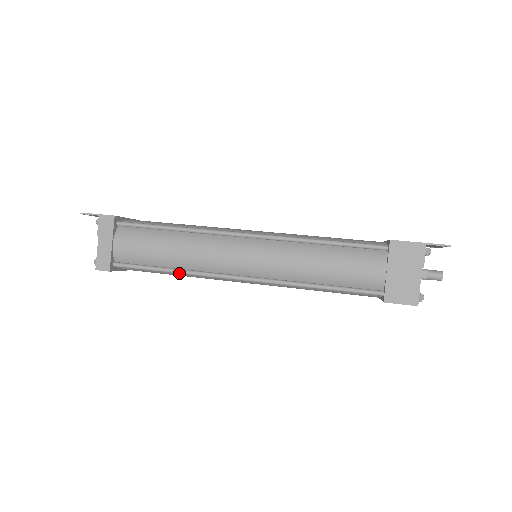
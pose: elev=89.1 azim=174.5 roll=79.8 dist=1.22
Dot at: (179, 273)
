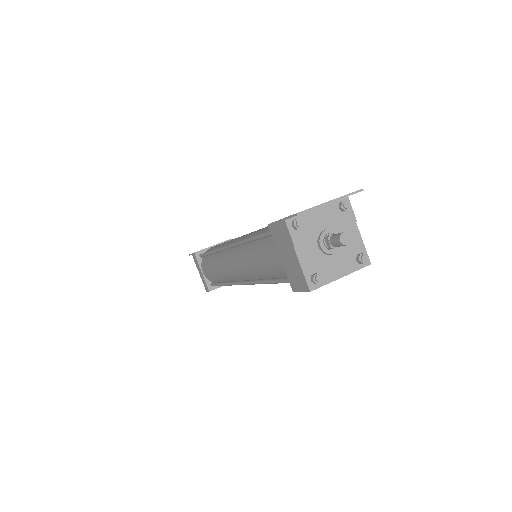
Dot at: (226, 285)
